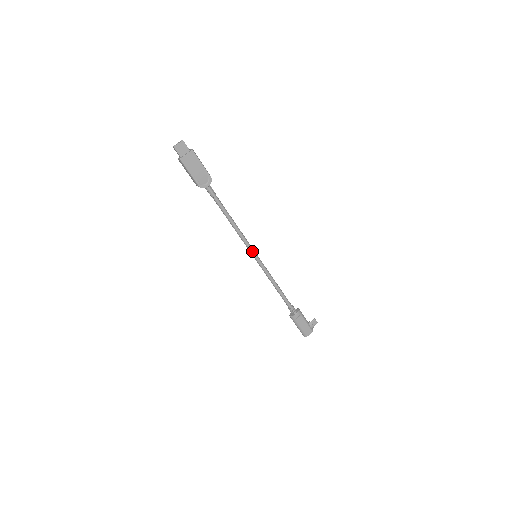
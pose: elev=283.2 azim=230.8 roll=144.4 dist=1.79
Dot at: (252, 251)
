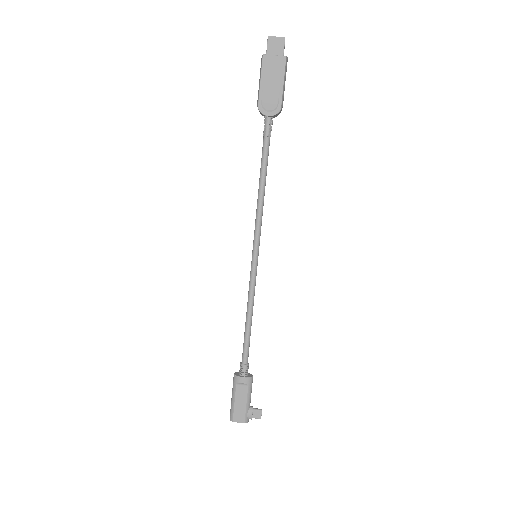
Dot at: (256, 244)
